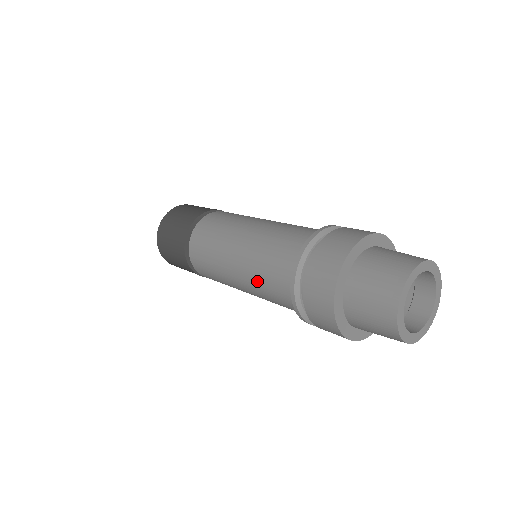
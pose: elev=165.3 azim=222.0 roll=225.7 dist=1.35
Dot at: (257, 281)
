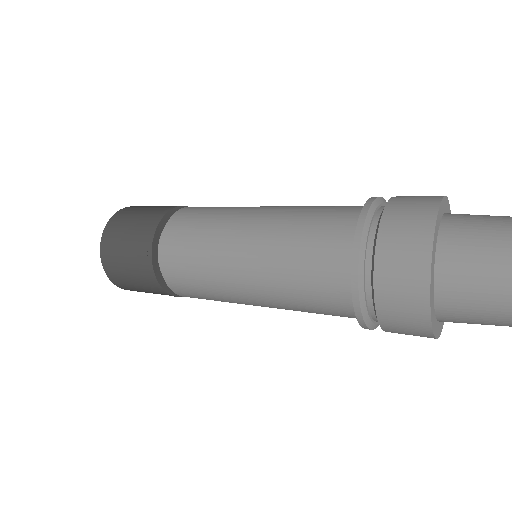
Dot at: (288, 229)
